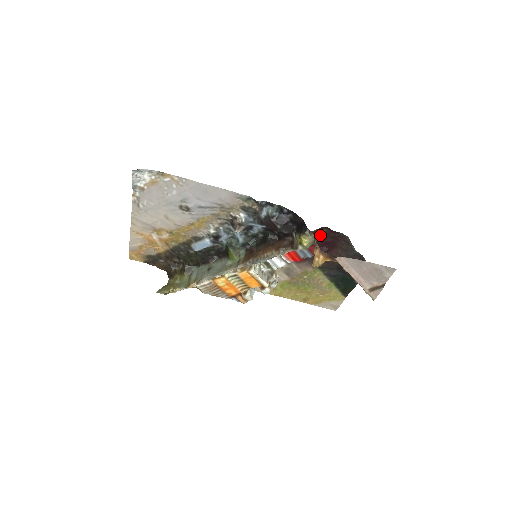
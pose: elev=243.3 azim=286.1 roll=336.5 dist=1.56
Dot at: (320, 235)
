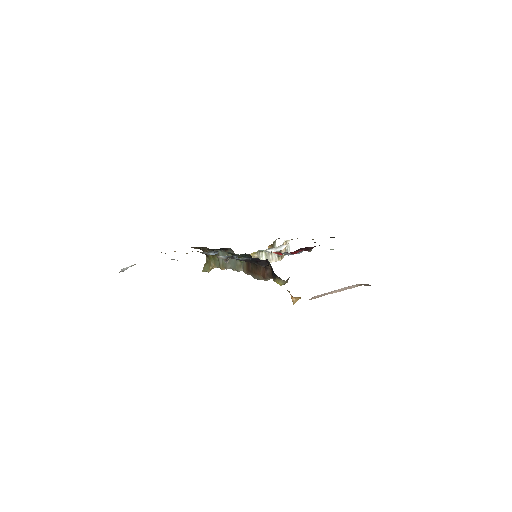
Dot at: (298, 249)
